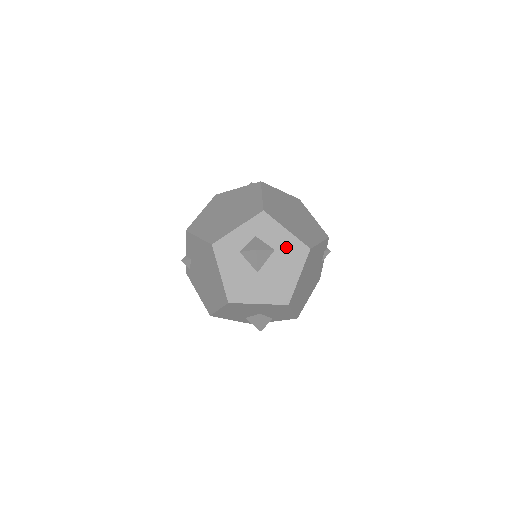
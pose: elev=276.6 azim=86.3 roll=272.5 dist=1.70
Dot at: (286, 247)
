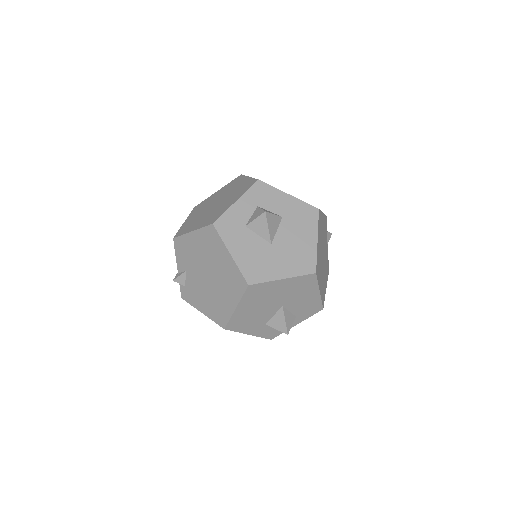
Dot at: (293, 212)
